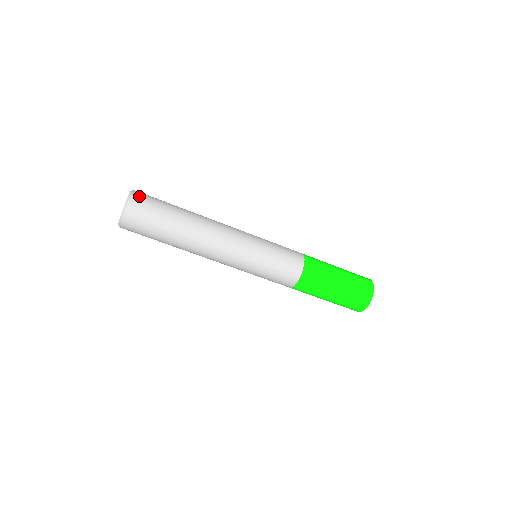
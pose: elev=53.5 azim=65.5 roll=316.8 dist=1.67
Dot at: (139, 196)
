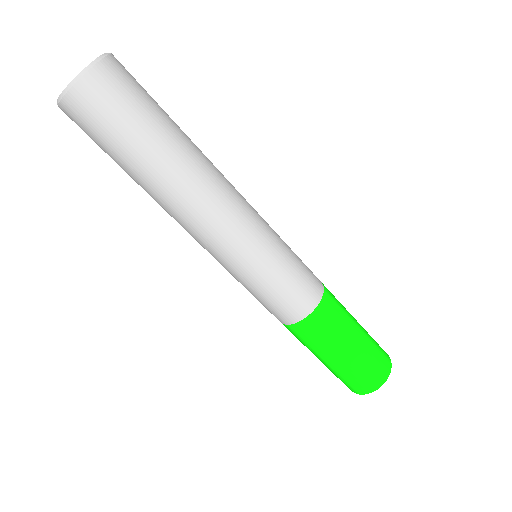
Dot at: occluded
